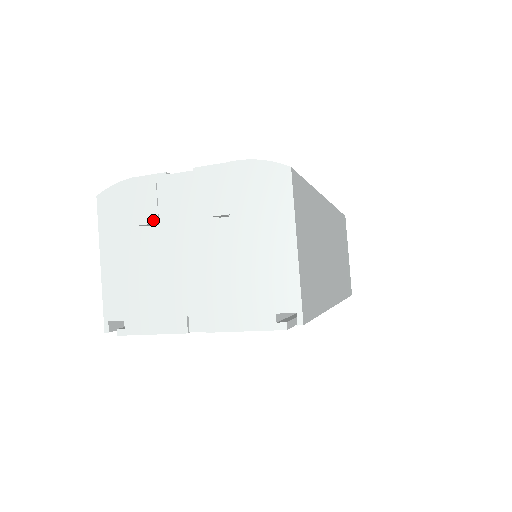
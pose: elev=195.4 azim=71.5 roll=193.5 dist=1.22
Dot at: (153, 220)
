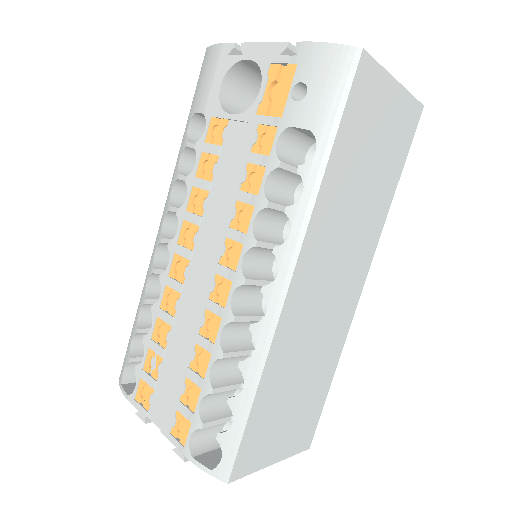
Dot at: occluded
